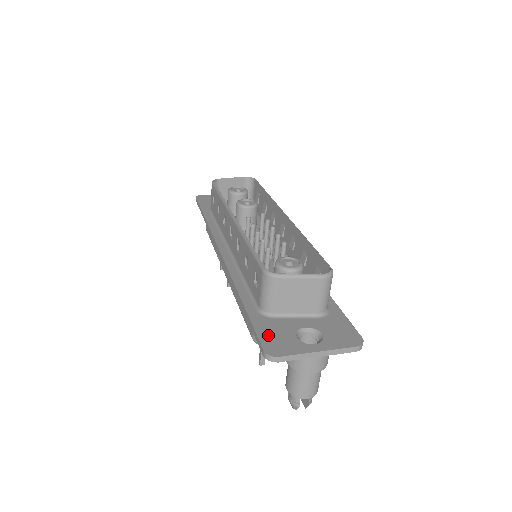
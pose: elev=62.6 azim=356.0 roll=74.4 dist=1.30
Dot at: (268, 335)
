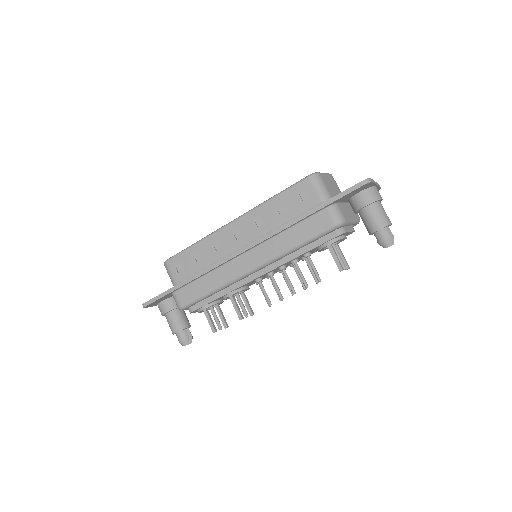
Dot at: occluded
